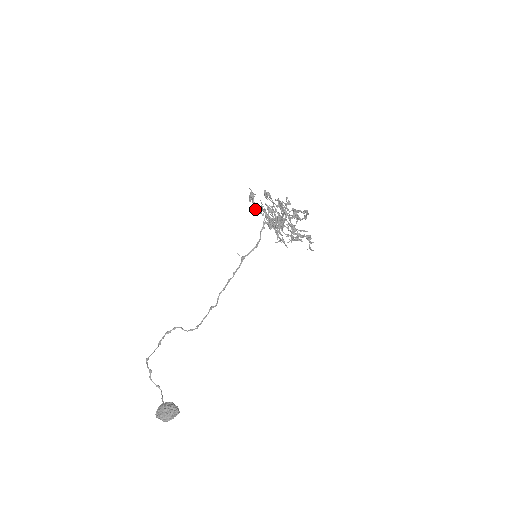
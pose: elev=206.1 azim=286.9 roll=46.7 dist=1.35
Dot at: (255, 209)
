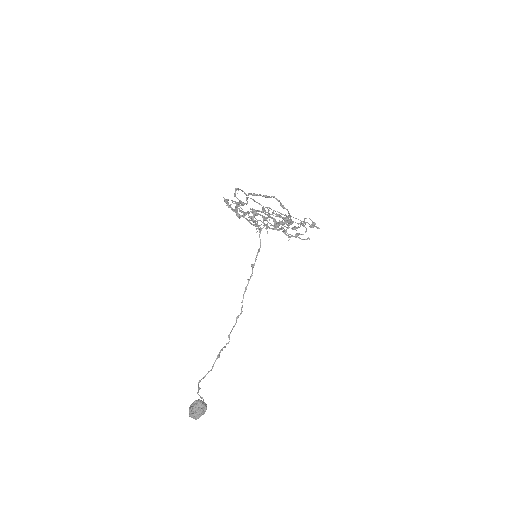
Dot at: occluded
